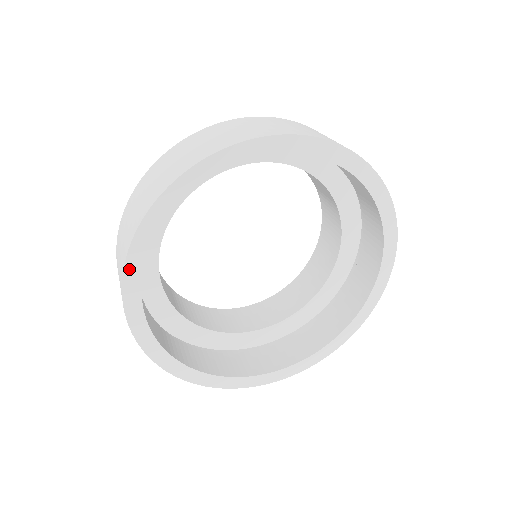
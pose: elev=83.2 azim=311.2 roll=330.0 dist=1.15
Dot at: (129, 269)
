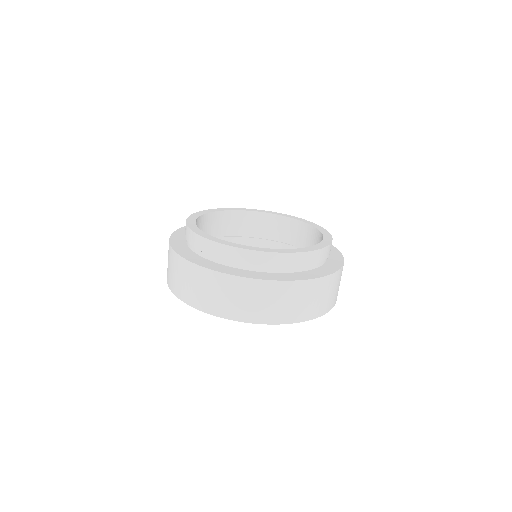
Dot at: (204, 310)
